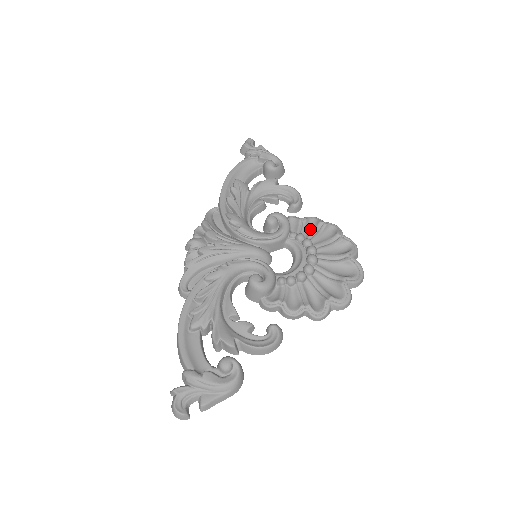
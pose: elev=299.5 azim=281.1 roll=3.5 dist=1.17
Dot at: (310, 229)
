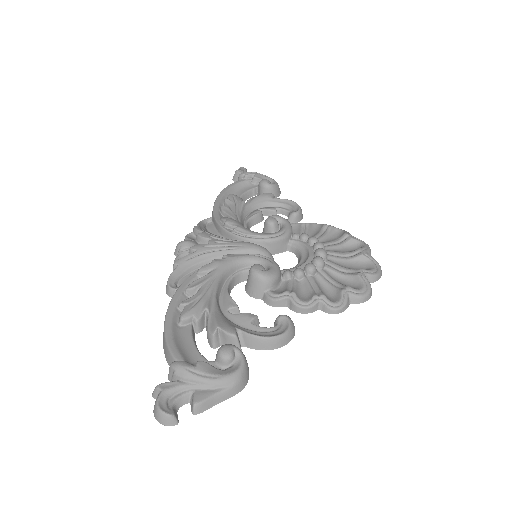
Dot at: (314, 232)
